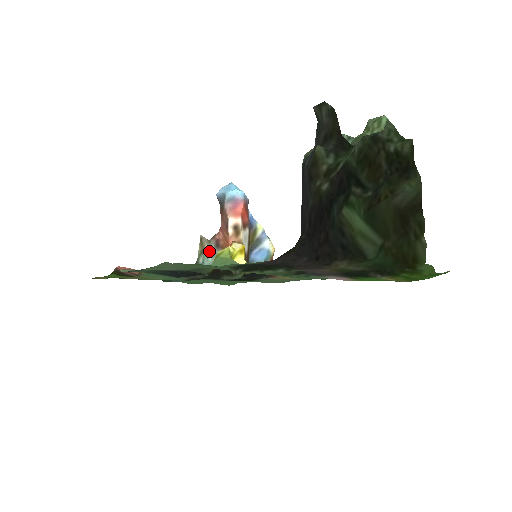
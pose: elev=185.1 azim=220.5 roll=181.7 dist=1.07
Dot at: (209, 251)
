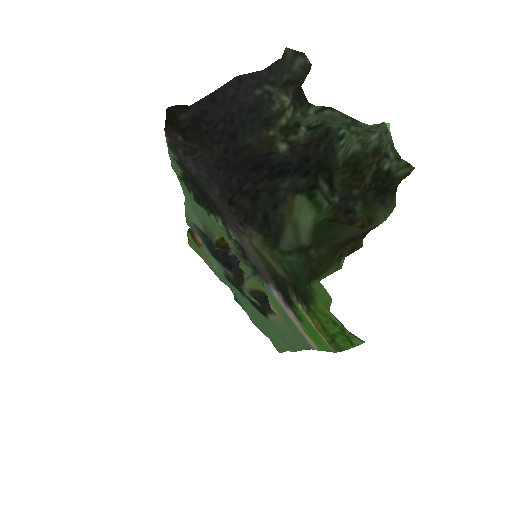
Dot at: occluded
